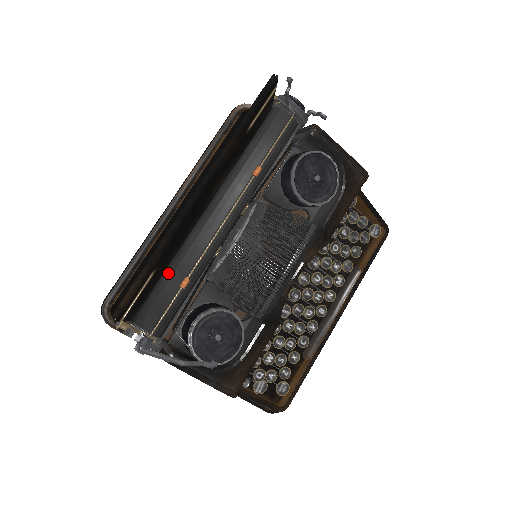
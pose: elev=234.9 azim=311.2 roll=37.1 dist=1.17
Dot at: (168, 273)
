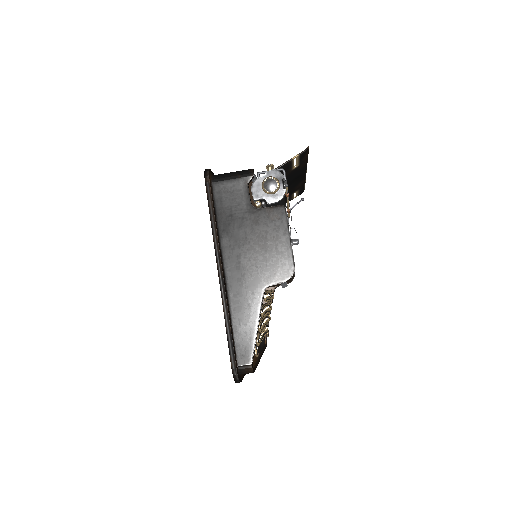
Dot at: occluded
